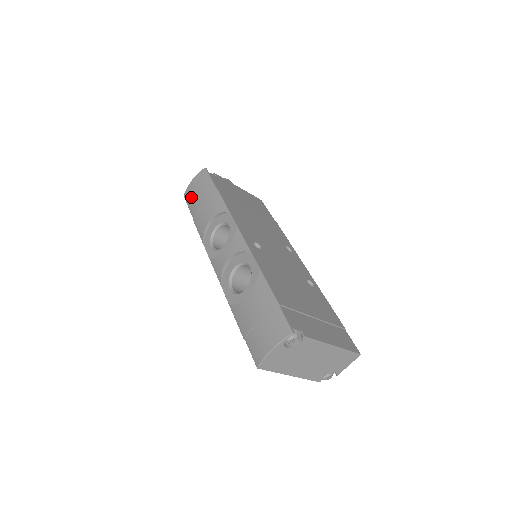
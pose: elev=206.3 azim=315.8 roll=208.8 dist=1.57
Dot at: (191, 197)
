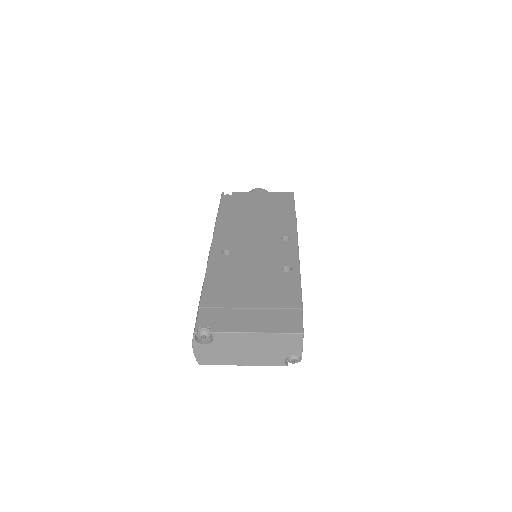
Dot at: occluded
